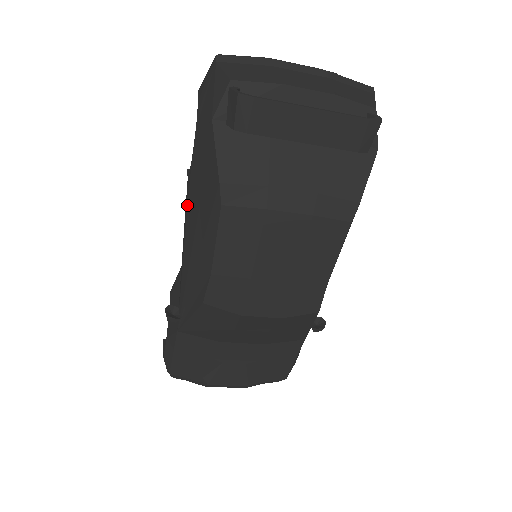
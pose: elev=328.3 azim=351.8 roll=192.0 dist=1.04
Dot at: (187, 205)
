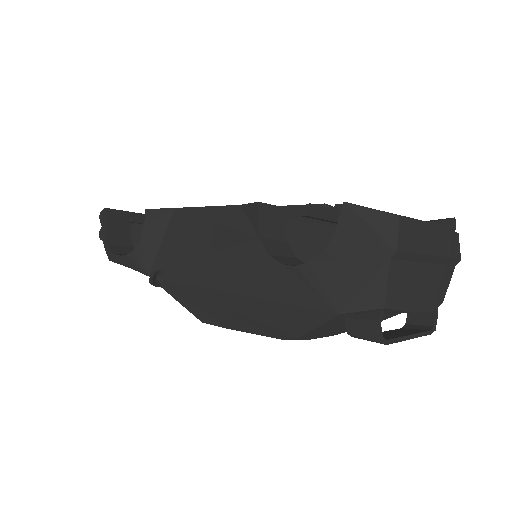
Dot at: (242, 265)
